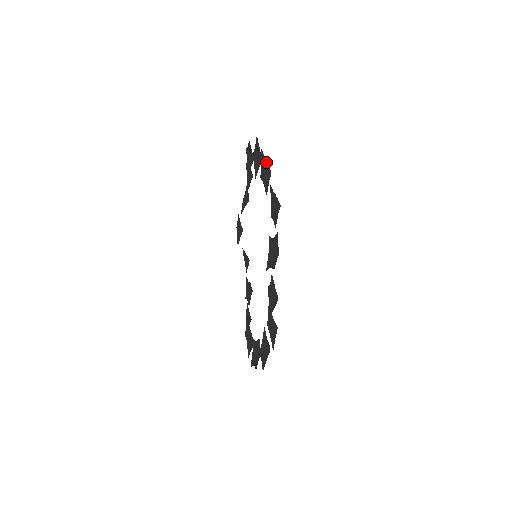
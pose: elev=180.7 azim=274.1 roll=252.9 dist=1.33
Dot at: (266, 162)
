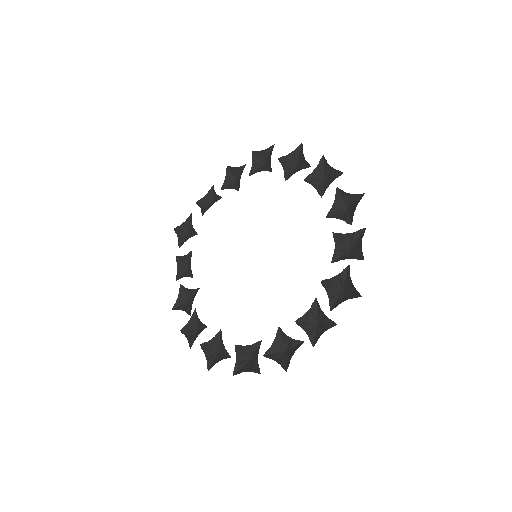
Dot at: (328, 167)
